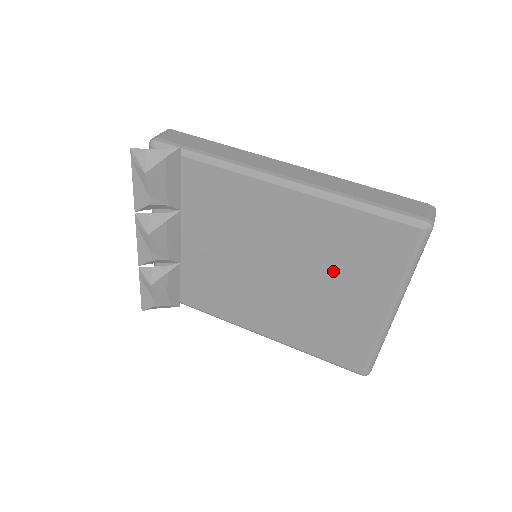
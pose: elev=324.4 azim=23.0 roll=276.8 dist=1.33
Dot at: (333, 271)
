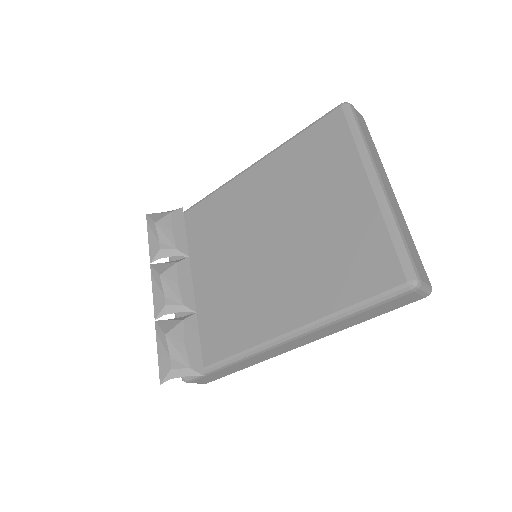
Dot at: (307, 194)
